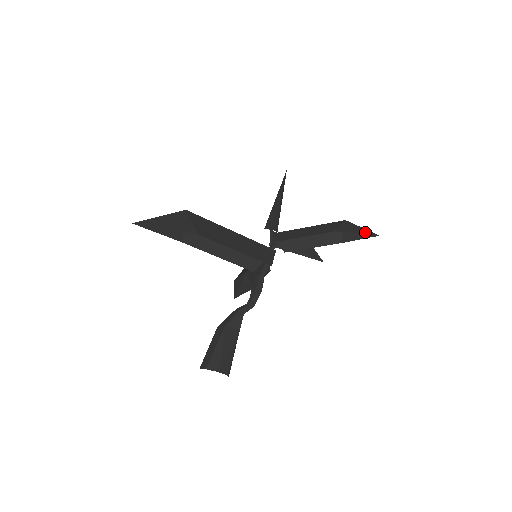
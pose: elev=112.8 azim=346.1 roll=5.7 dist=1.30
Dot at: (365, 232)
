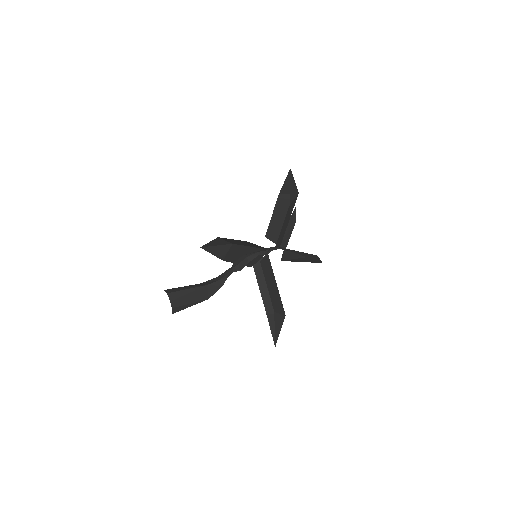
Dot at: (289, 178)
